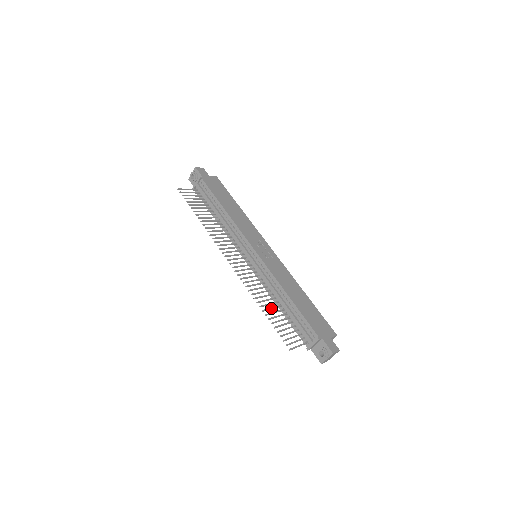
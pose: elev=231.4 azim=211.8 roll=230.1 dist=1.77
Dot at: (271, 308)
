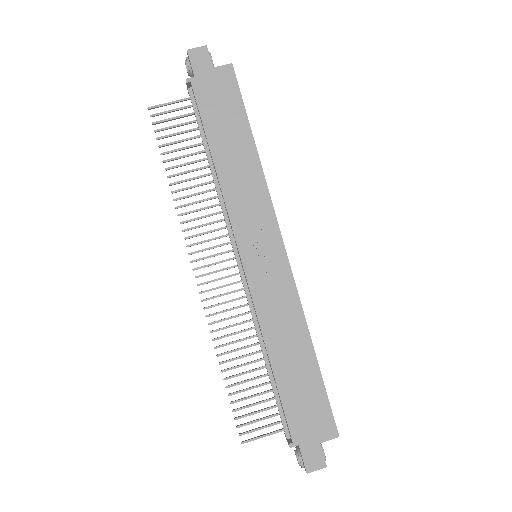
Dot at: (241, 365)
